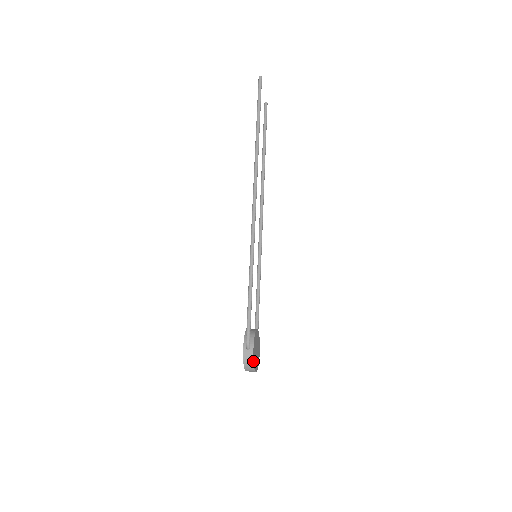
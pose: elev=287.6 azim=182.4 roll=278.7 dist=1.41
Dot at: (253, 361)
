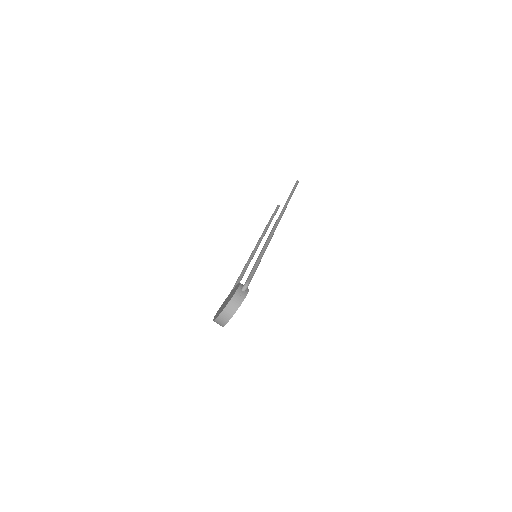
Dot at: occluded
